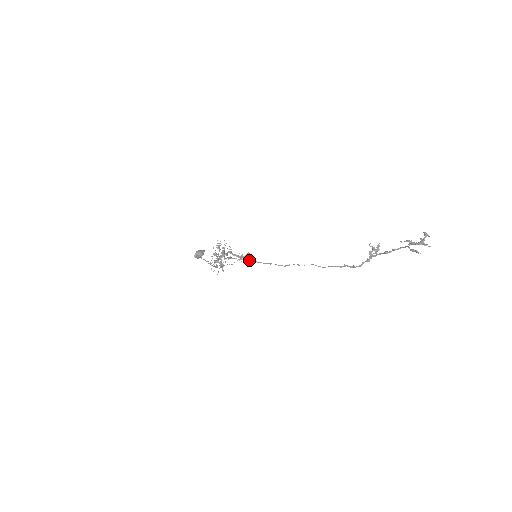
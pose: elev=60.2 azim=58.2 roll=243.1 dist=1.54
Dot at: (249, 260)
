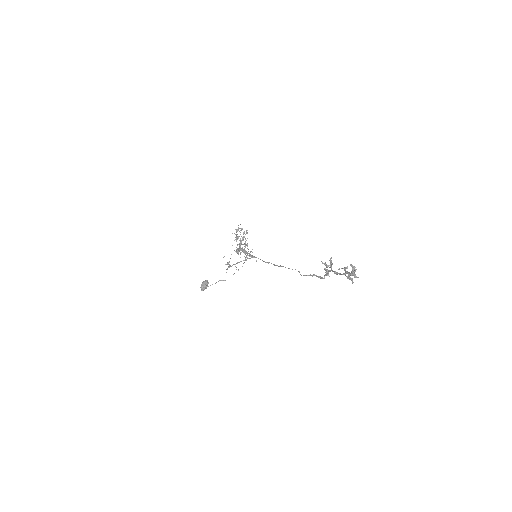
Dot at: (254, 257)
